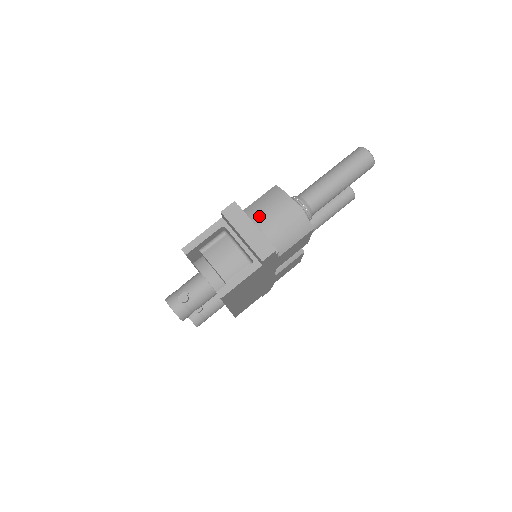
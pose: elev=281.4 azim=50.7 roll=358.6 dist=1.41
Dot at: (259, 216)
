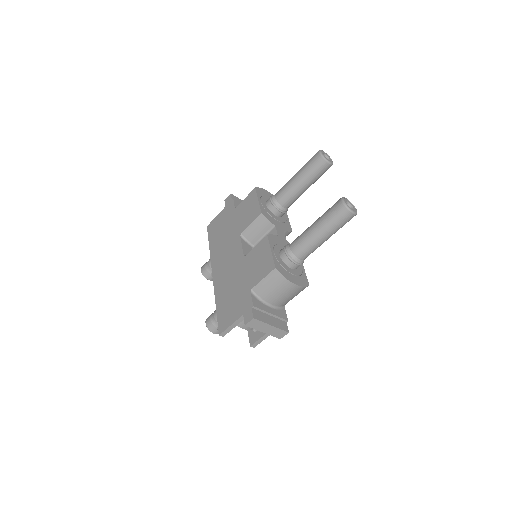
Dot at: (268, 297)
